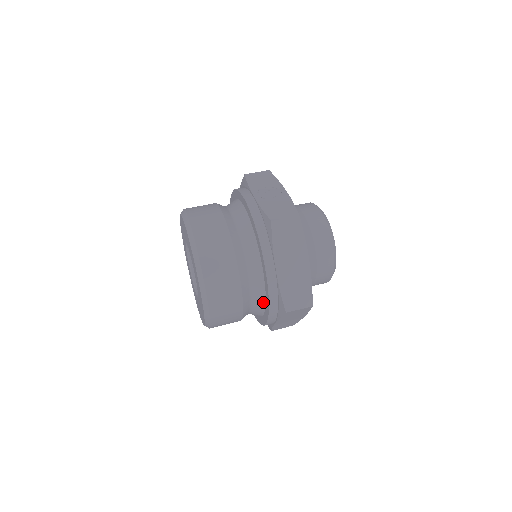
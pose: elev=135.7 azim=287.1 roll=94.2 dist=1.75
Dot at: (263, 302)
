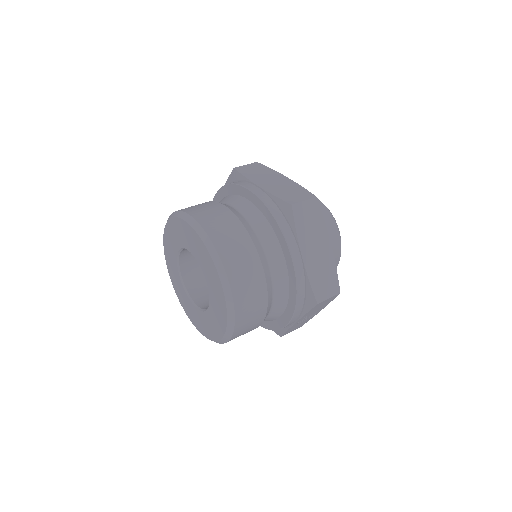
Dot at: (270, 231)
